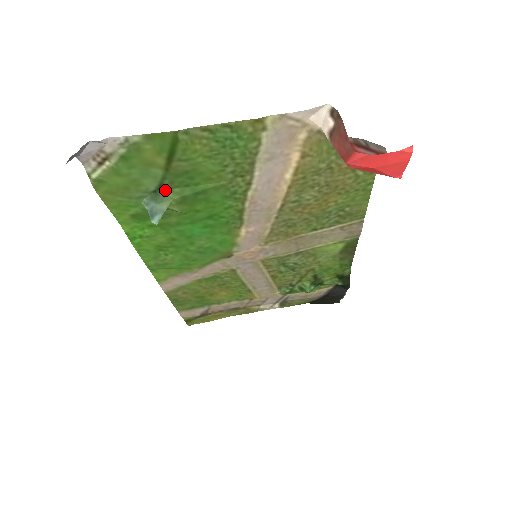
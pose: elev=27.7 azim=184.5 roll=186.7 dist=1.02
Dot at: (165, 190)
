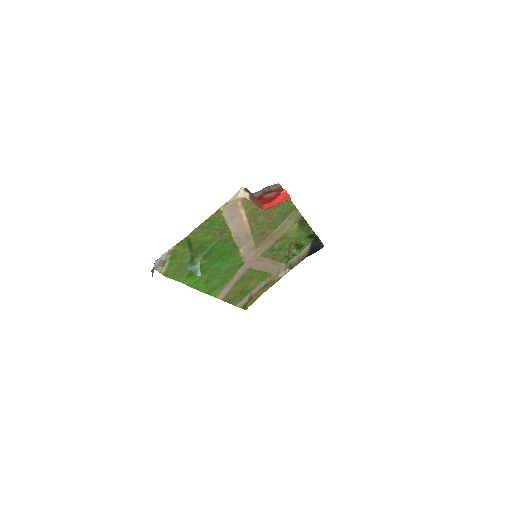
Dot at: (195, 258)
